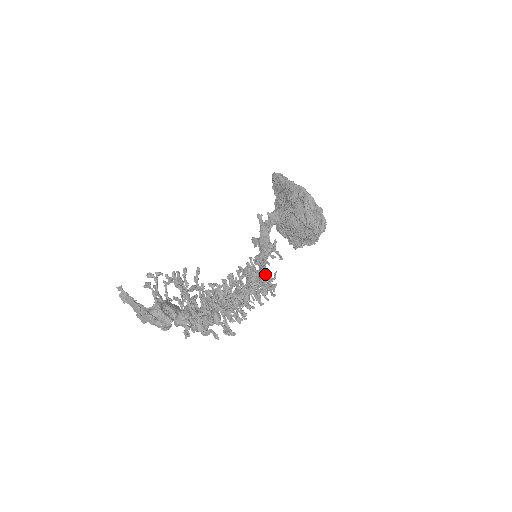
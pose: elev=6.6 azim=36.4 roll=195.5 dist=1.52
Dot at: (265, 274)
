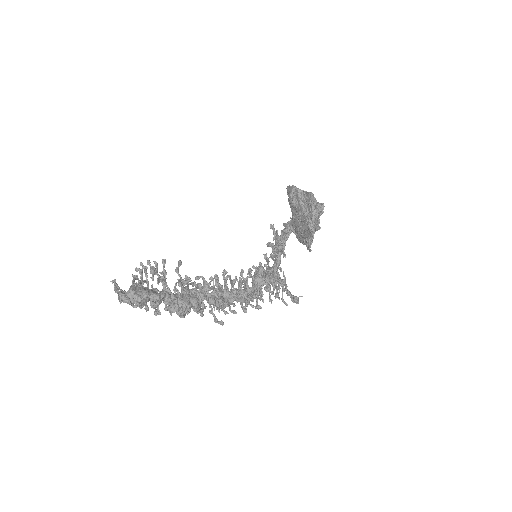
Dot at: (261, 269)
